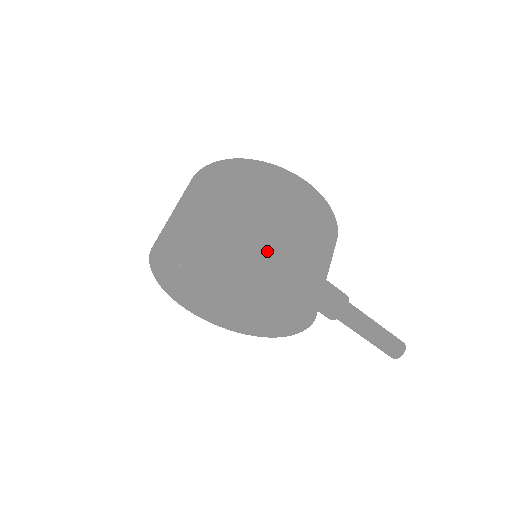
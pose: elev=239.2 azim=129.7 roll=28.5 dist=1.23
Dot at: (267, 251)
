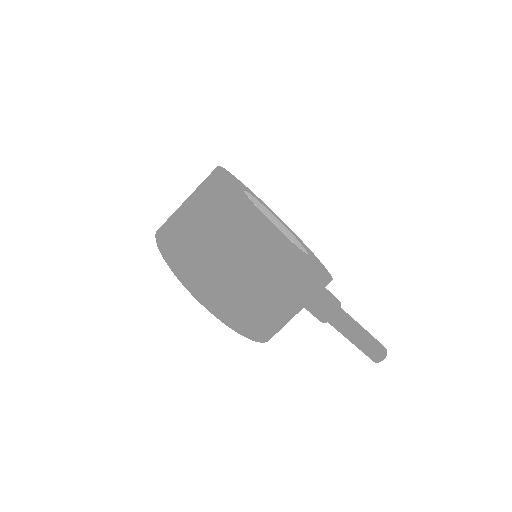
Dot at: (211, 312)
